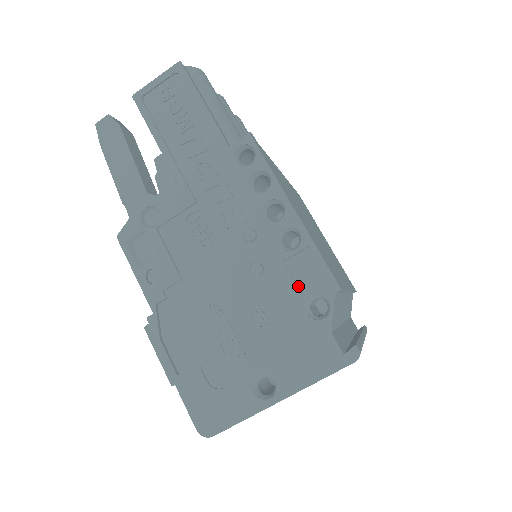
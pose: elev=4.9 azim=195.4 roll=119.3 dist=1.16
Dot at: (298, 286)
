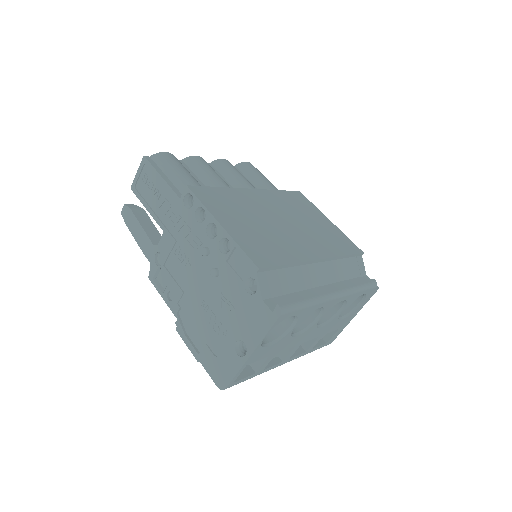
Dot at: (239, 275)
